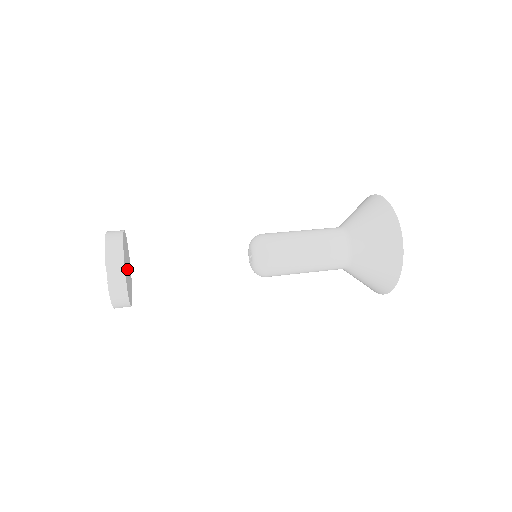
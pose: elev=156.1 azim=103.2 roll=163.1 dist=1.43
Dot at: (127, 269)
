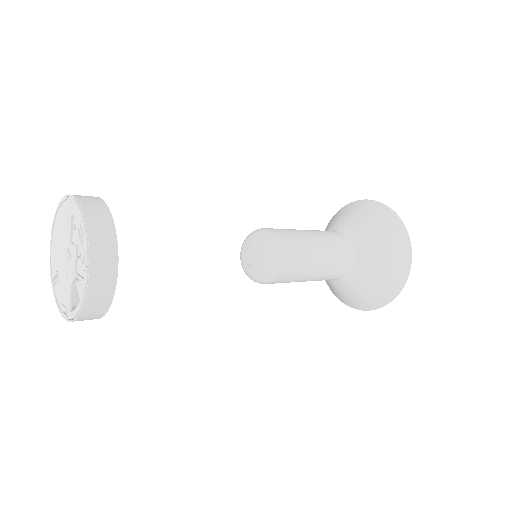
Dot at: occluded
